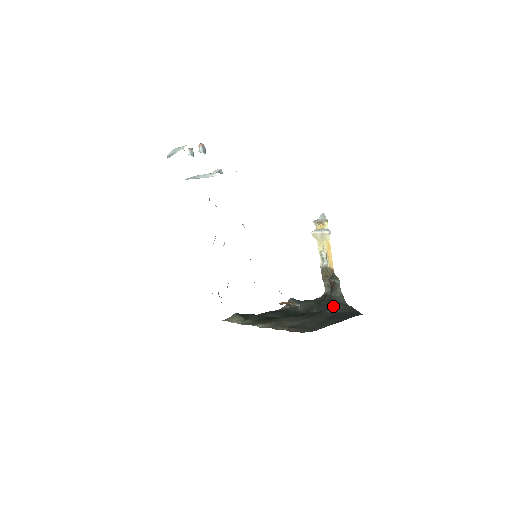
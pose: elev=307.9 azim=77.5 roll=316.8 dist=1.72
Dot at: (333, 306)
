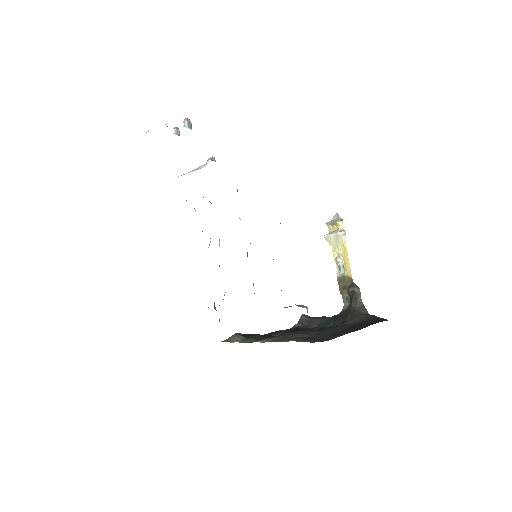
Dot at: (352, 317)
